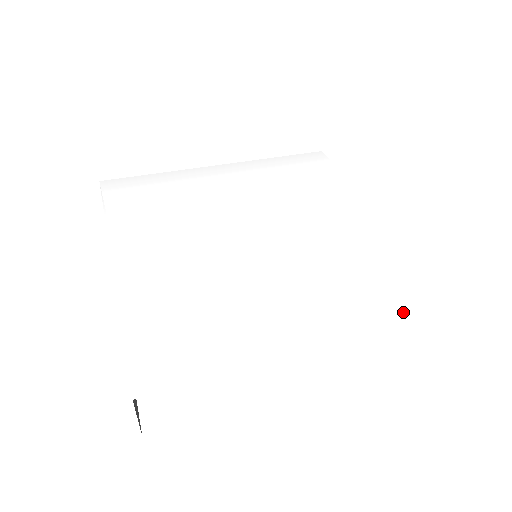
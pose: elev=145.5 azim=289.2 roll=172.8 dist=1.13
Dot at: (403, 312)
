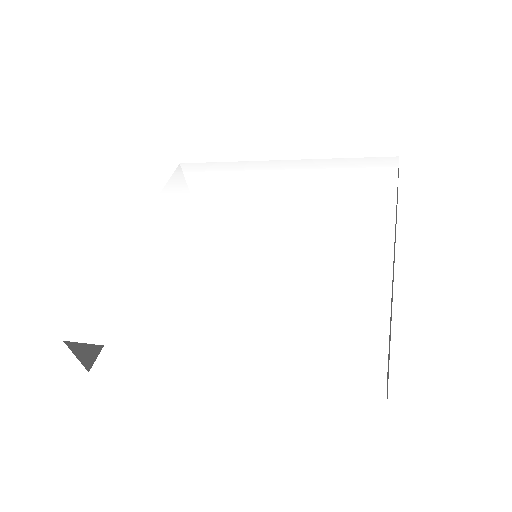
Dot at: (312, 354)
